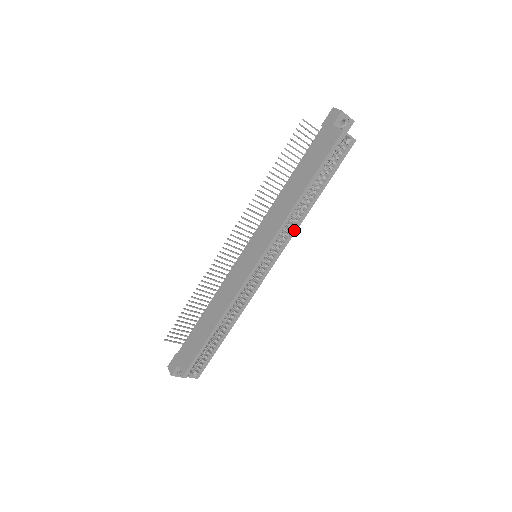
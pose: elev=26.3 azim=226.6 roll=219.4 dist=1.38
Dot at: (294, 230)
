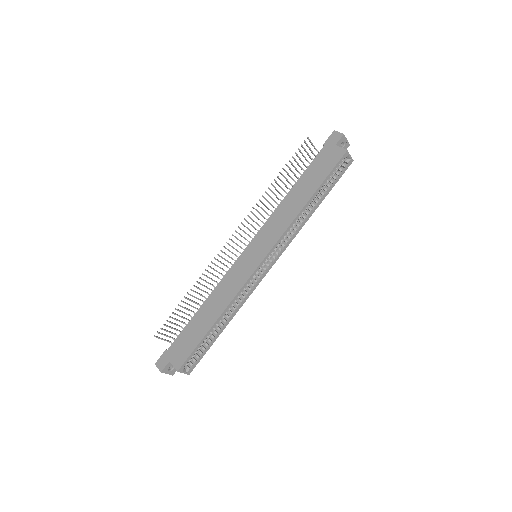
Dot at: (295, 234)
